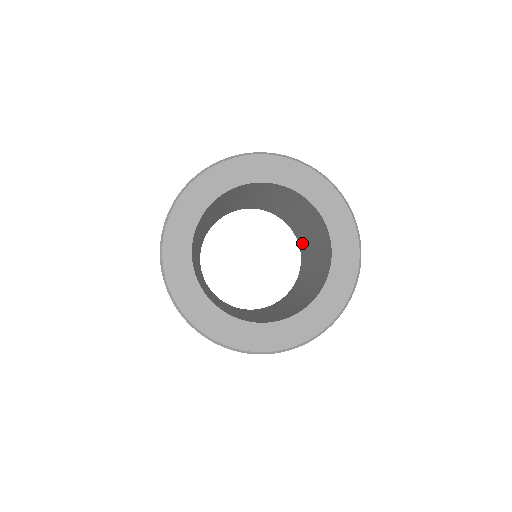
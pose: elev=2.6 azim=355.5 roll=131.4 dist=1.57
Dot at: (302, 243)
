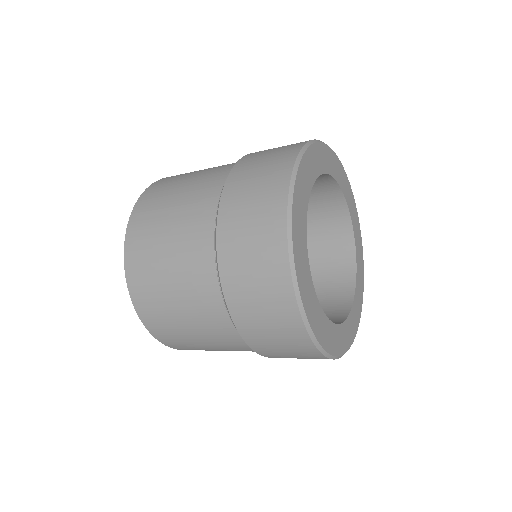
Dot at: occluded
